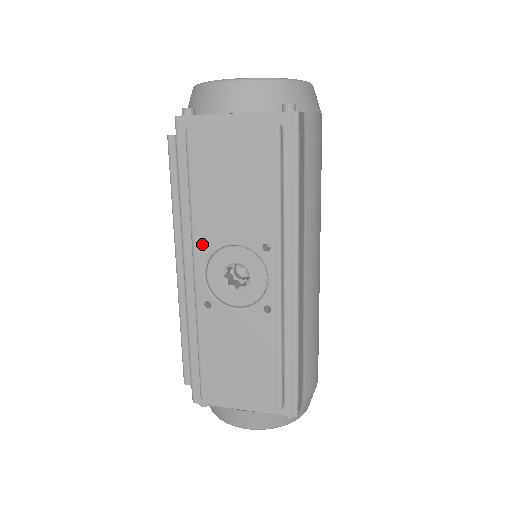
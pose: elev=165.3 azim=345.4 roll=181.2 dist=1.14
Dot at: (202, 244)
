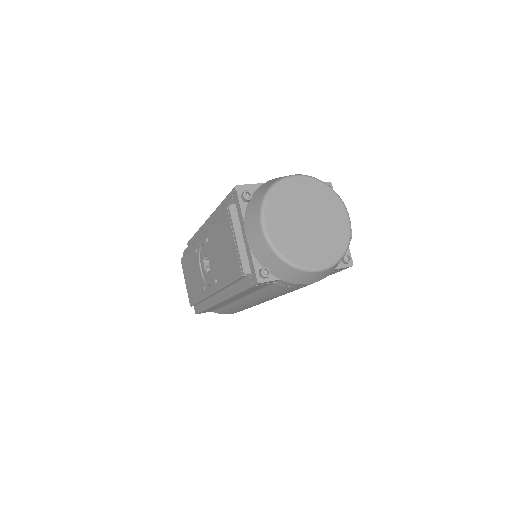
Dot at: occluded
